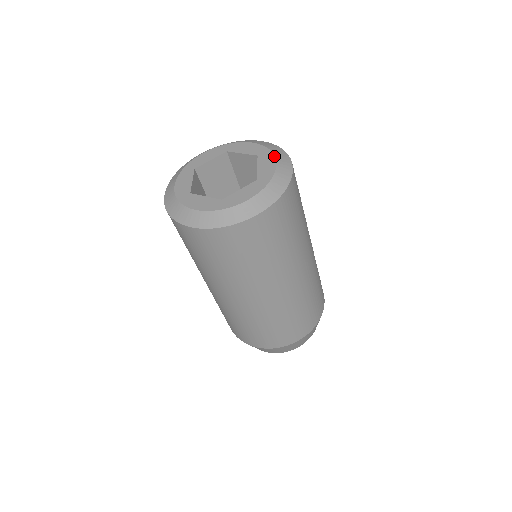
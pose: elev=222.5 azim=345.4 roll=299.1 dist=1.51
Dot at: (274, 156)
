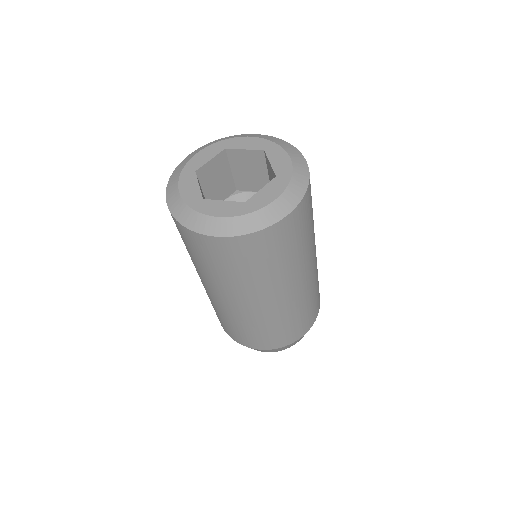
Dot at: (285, 189)
